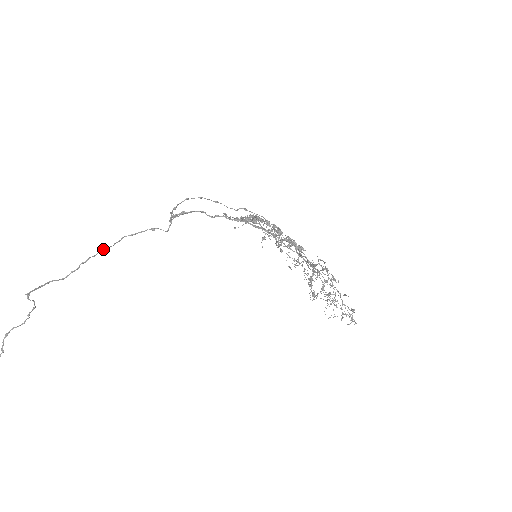
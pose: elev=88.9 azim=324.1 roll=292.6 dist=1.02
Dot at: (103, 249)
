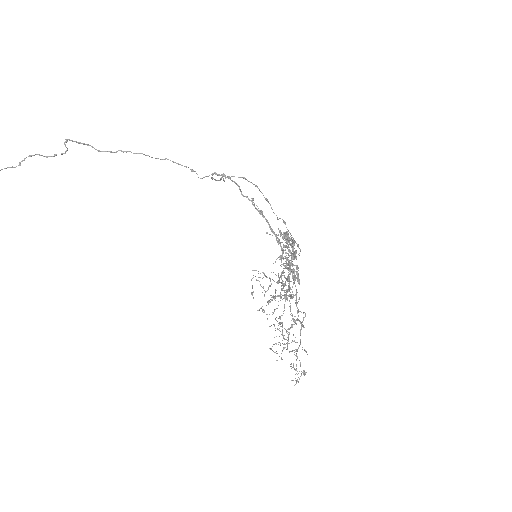
Dot at: (144, 154)
